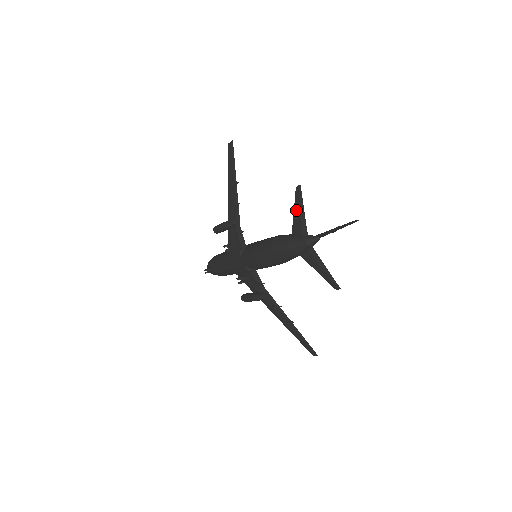
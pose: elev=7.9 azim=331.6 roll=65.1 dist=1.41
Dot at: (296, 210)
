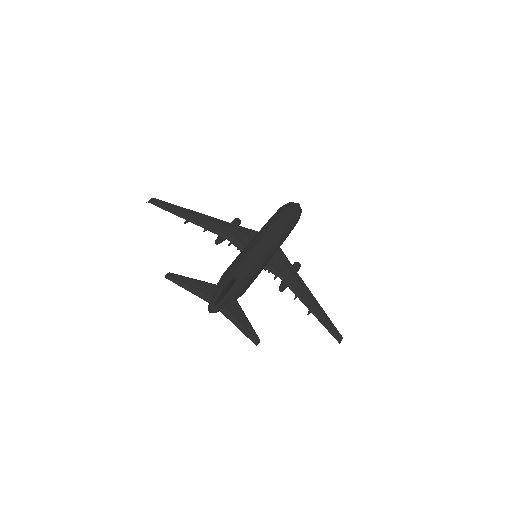
Dot at: (189, 283)
